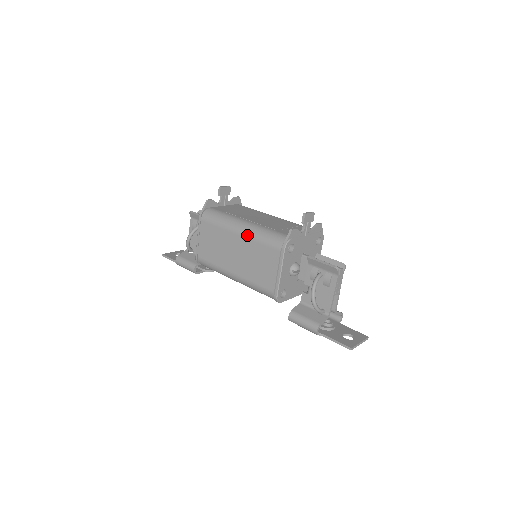
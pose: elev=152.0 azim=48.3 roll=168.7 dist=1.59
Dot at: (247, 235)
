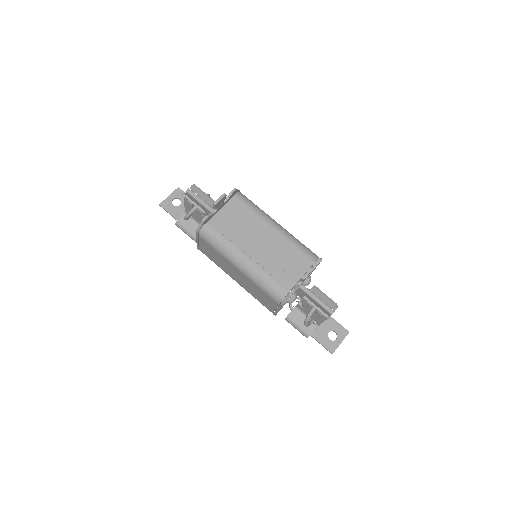
Dot at: (247, 276)
